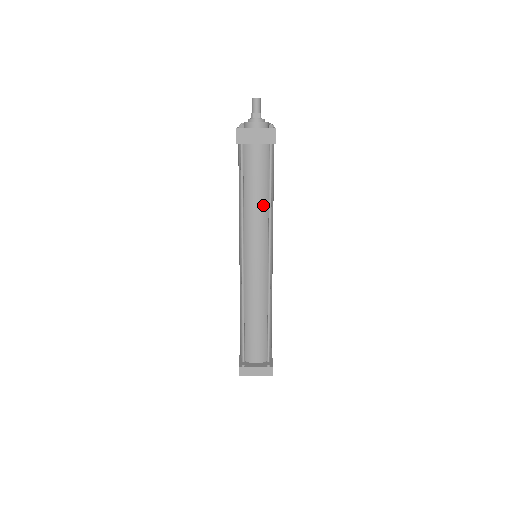
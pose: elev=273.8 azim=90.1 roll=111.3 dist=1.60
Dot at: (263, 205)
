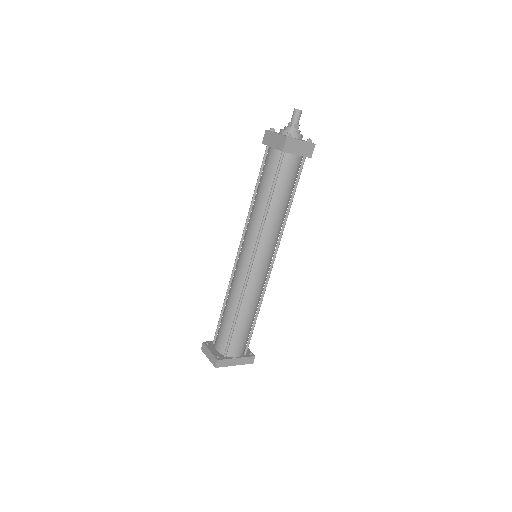
Dot at: (262, 206)
